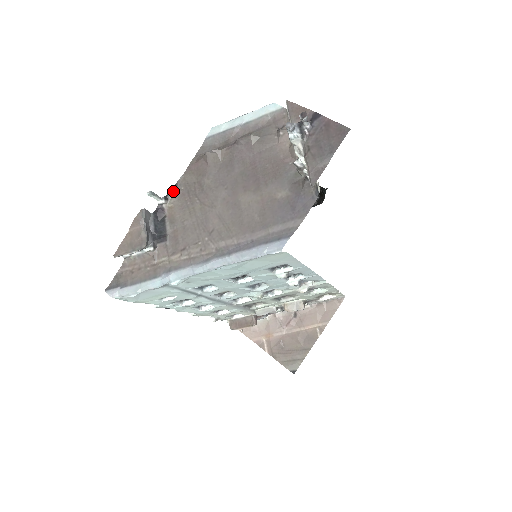
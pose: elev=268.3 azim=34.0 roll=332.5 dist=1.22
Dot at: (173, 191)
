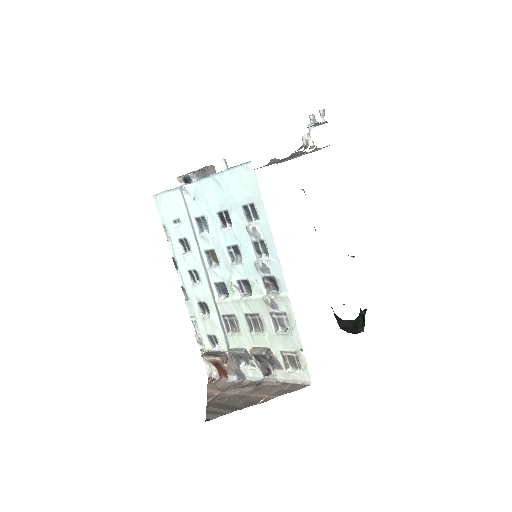
Dot at: occluded
